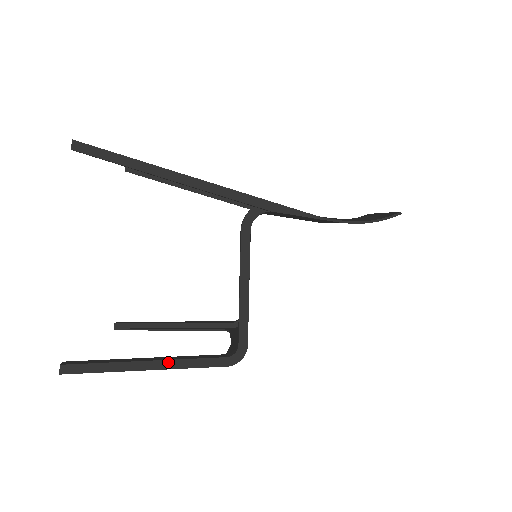
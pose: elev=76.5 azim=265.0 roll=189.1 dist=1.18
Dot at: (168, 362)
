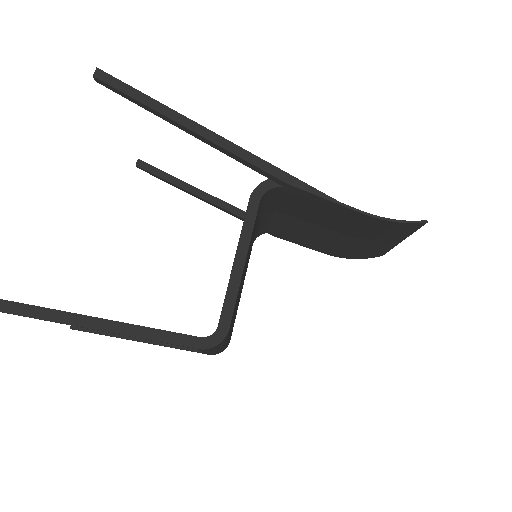
Dot at: (127, 326)
